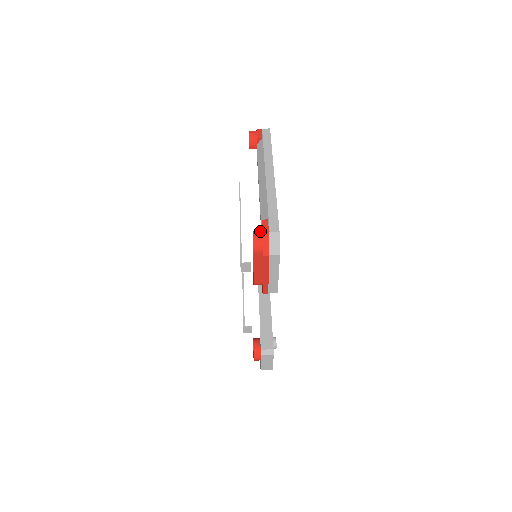
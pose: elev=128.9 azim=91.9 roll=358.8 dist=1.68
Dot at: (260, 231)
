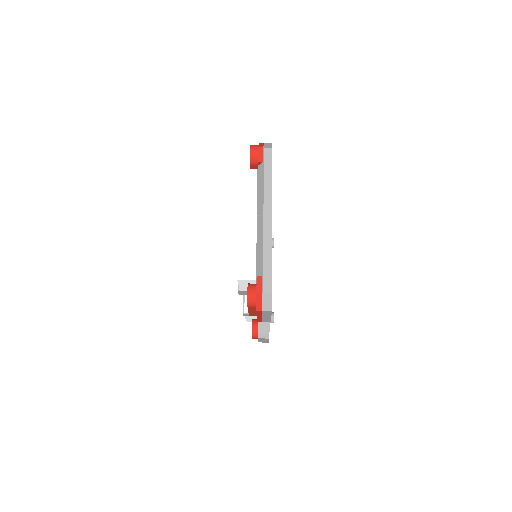
Dot at: (254, 287)
